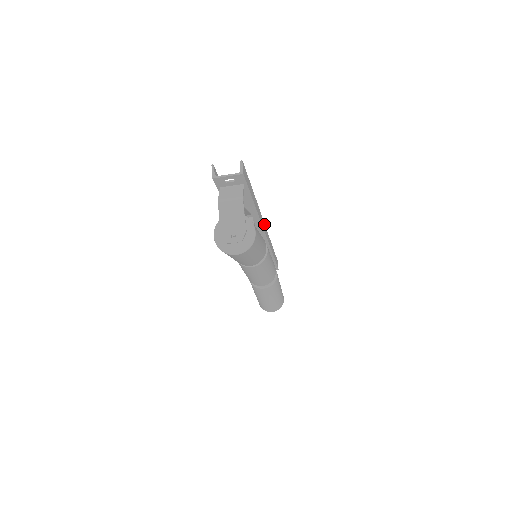
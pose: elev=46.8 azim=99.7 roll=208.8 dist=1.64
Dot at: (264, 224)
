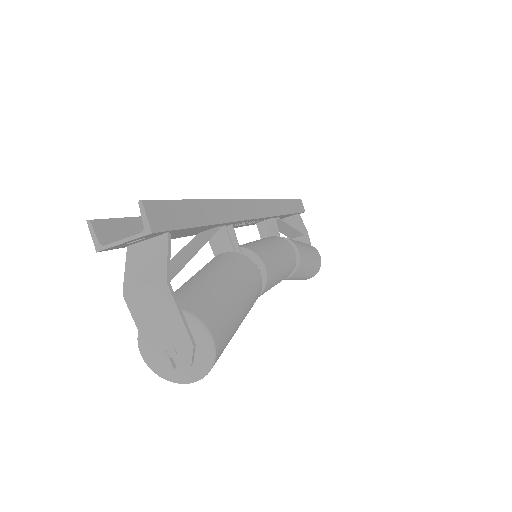
Dot at: (256, 202)
